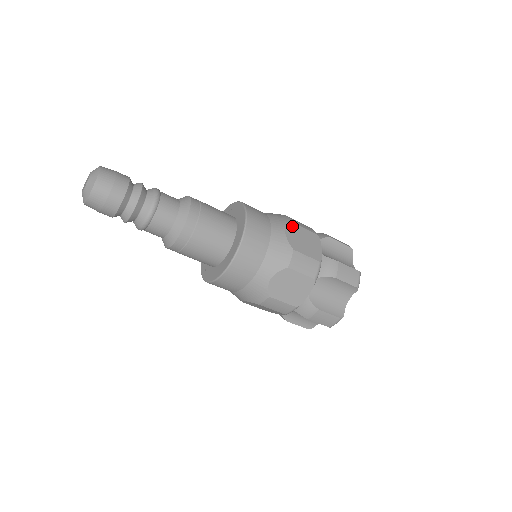
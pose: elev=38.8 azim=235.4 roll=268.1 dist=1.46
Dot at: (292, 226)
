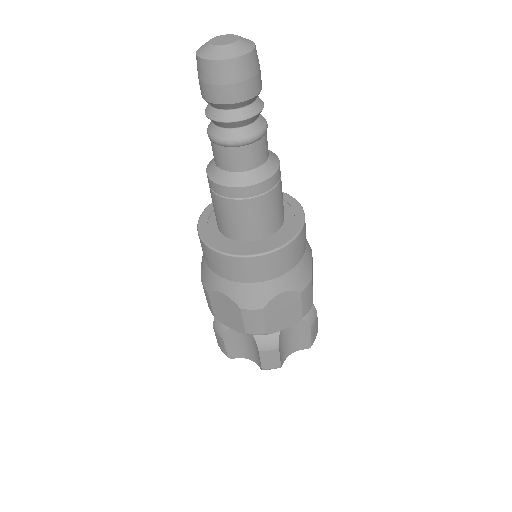
Dot at: occluded
